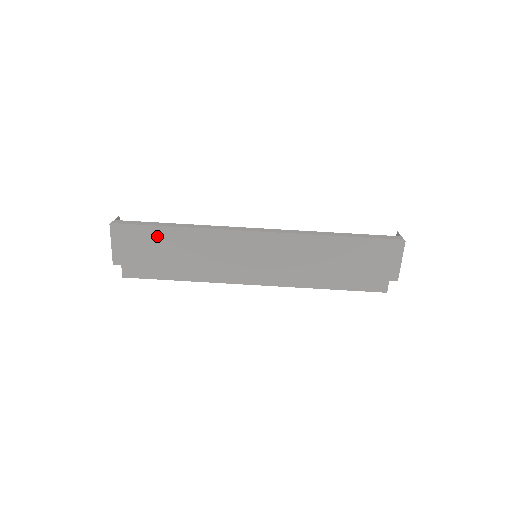
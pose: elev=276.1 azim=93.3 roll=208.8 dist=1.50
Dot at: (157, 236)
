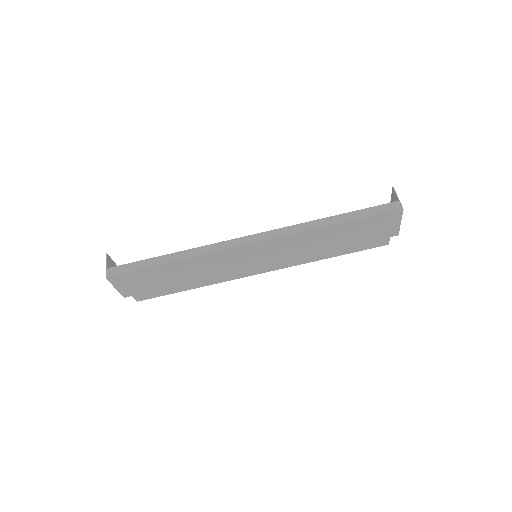
Dot at: (155, 272)
